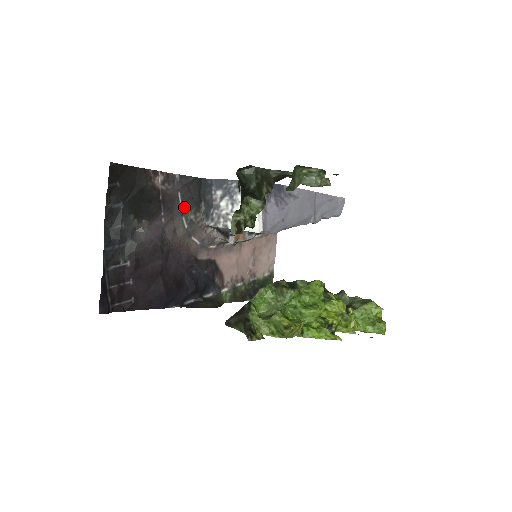
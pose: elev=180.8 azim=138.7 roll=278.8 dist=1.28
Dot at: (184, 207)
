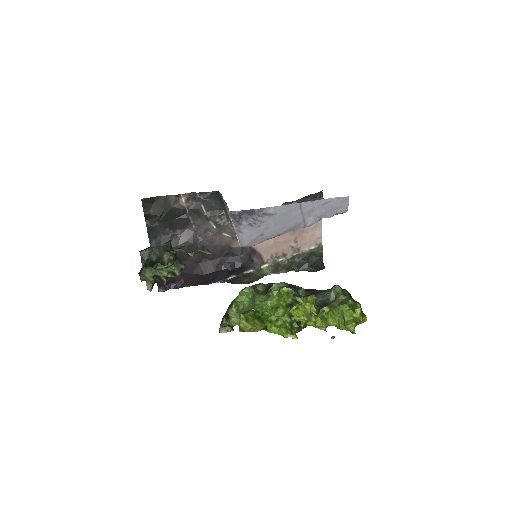
Dot at: (209, 215)
